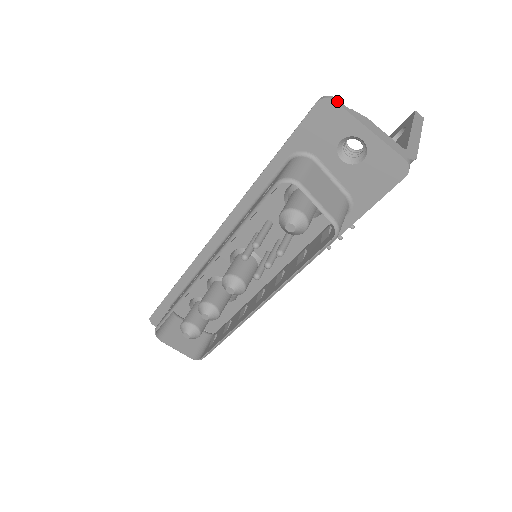
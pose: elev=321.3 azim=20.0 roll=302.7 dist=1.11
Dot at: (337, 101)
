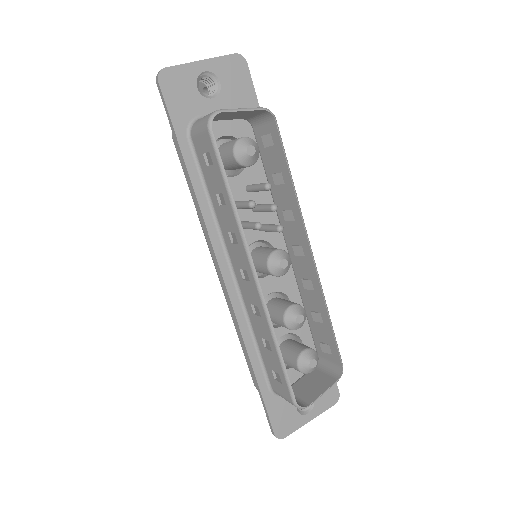
Dot at: (166, 68)
